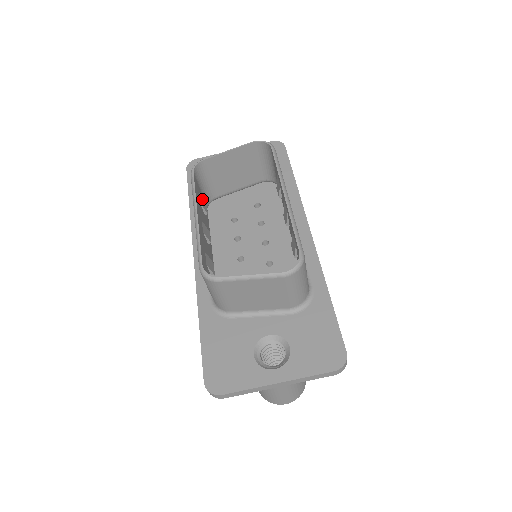
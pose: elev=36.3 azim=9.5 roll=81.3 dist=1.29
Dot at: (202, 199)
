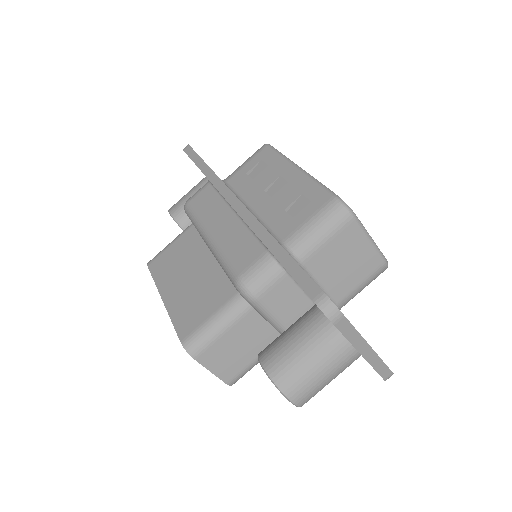
Dot at: (259, 169)
